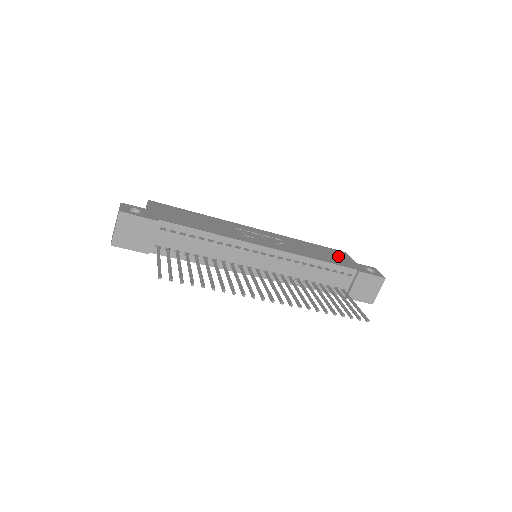
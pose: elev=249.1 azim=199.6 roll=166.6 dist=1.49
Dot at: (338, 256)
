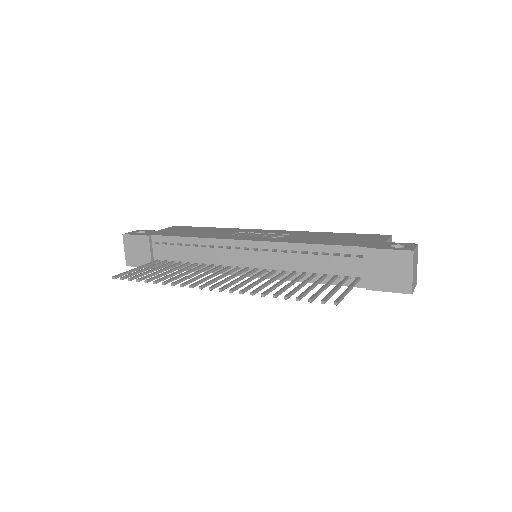
Dot at: (361, 239)
